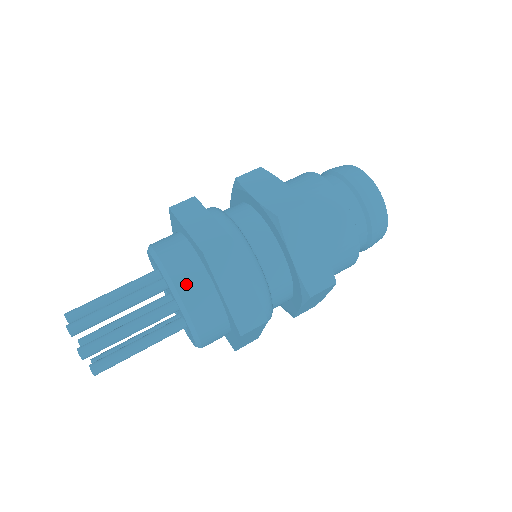
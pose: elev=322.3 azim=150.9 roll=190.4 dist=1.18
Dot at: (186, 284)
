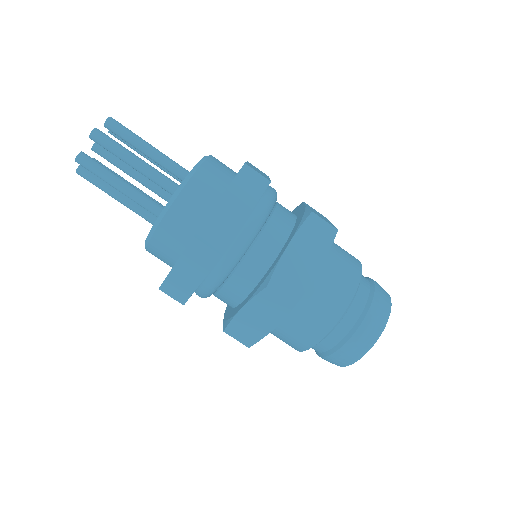
Dot at: (207, 174)
